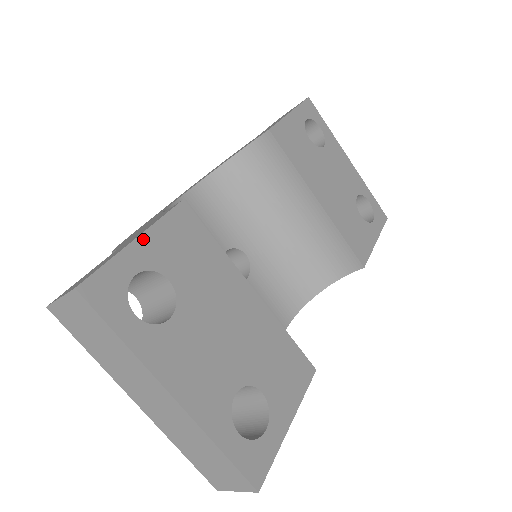
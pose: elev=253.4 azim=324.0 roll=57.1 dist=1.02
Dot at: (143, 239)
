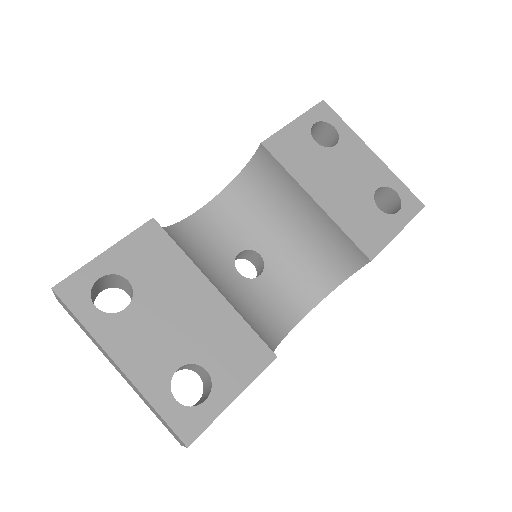
Dot at: (110, 252)
